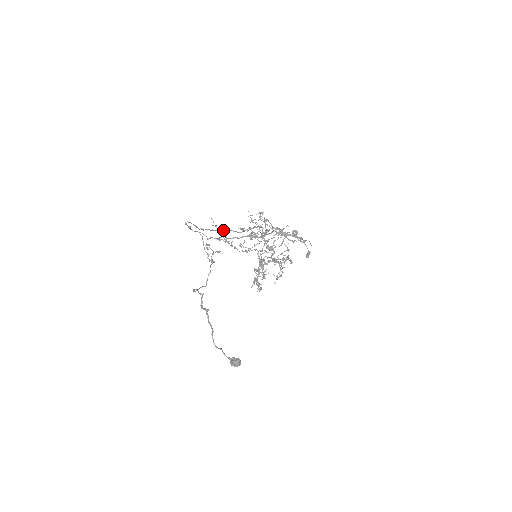
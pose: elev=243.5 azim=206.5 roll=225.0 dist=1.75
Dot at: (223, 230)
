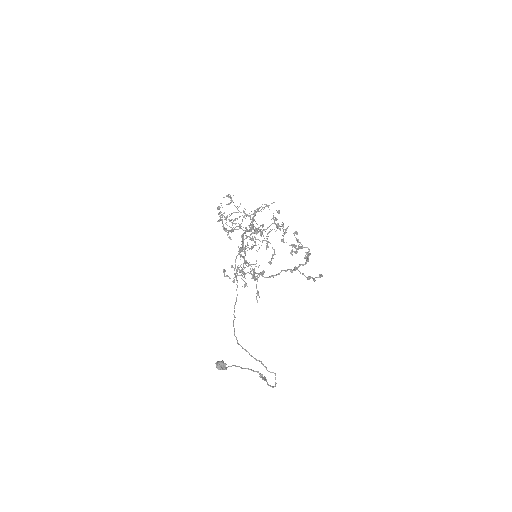
Dot at: (243, 234)
